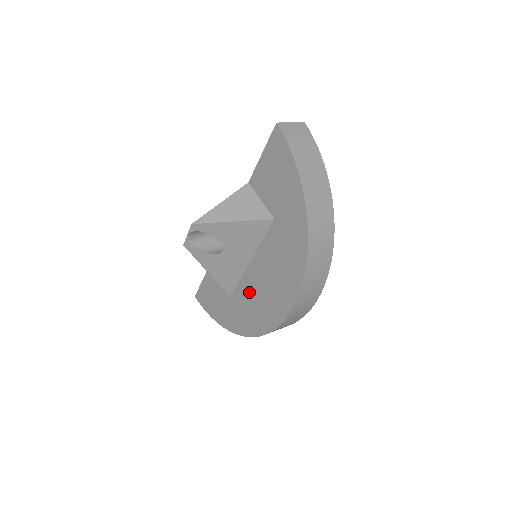
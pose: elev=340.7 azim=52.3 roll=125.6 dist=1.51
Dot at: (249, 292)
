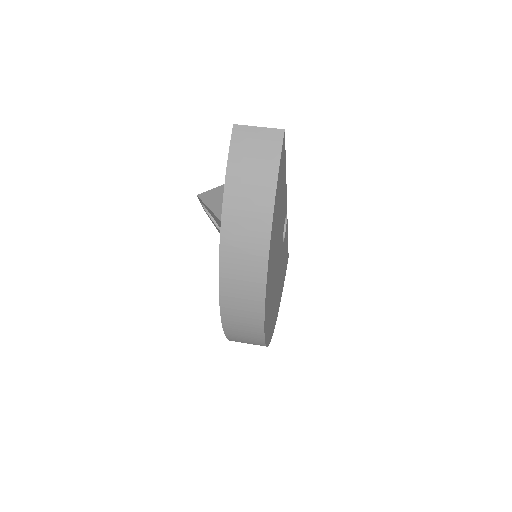
Dot at: occluded
